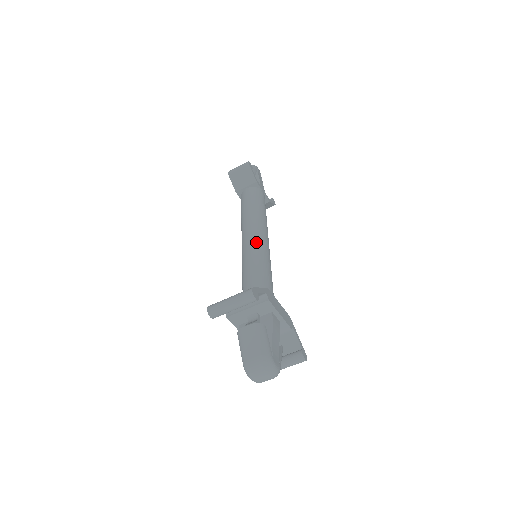
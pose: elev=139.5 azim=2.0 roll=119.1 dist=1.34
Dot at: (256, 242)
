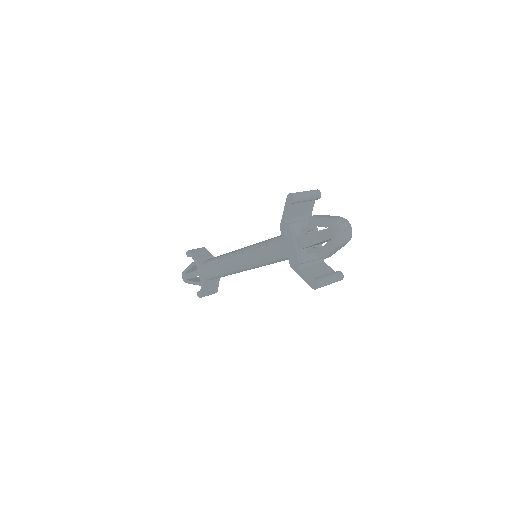
Dot at: occluded
